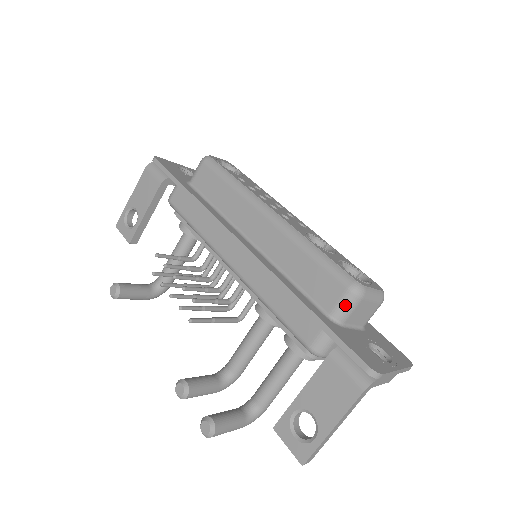
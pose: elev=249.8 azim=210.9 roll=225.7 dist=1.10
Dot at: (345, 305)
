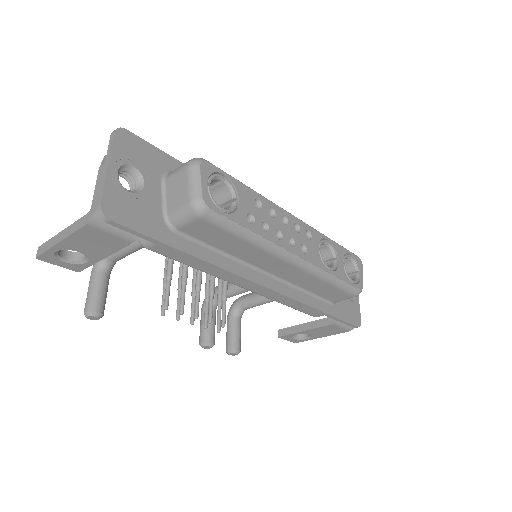
Dot at: occluded
